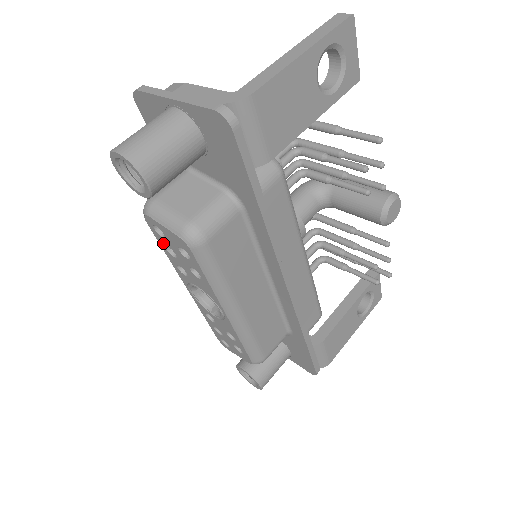
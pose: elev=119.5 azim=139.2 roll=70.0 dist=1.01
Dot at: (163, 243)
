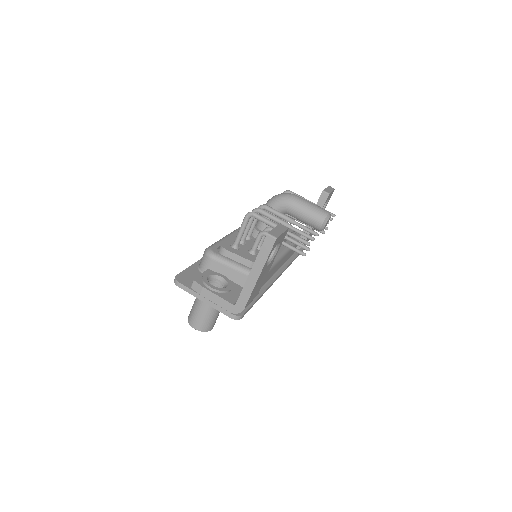
Dot at: occluded
